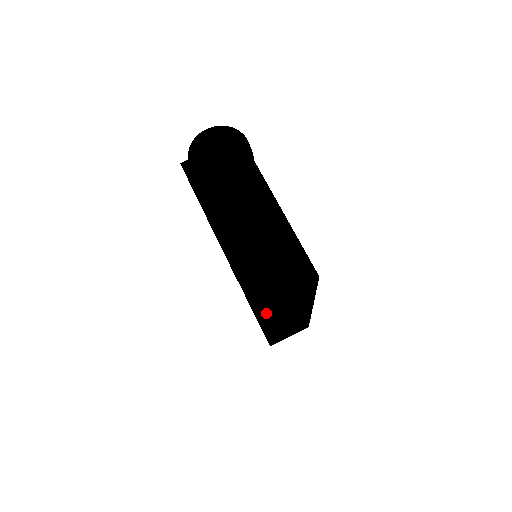
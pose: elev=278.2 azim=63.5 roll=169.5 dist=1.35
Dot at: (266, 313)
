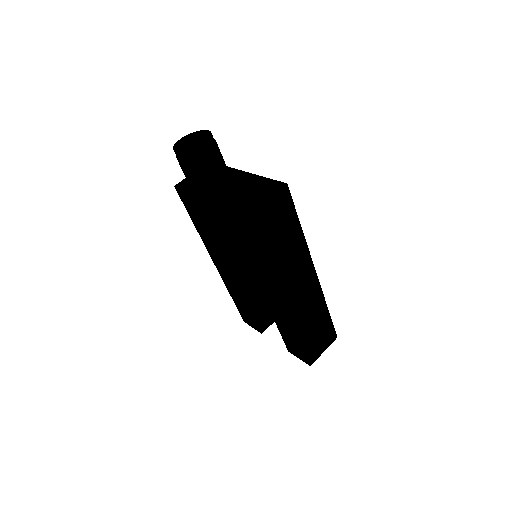
Dot at: (265, 238)
